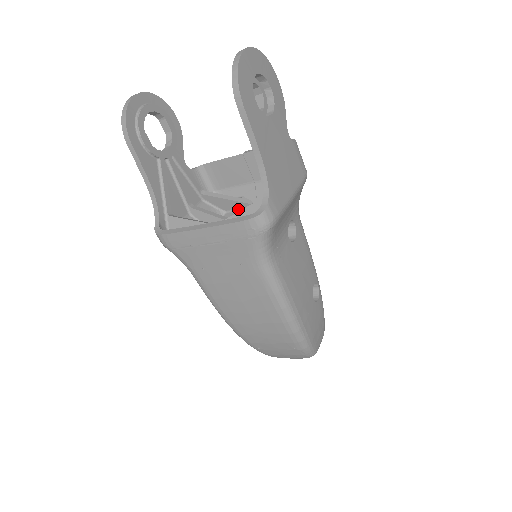
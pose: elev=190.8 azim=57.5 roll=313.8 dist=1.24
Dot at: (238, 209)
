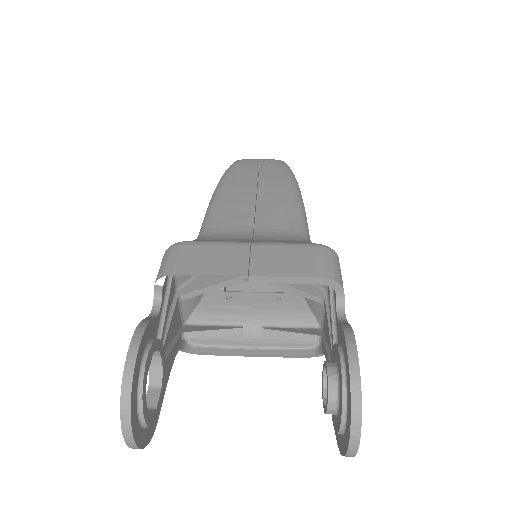
Dot at: occluded
